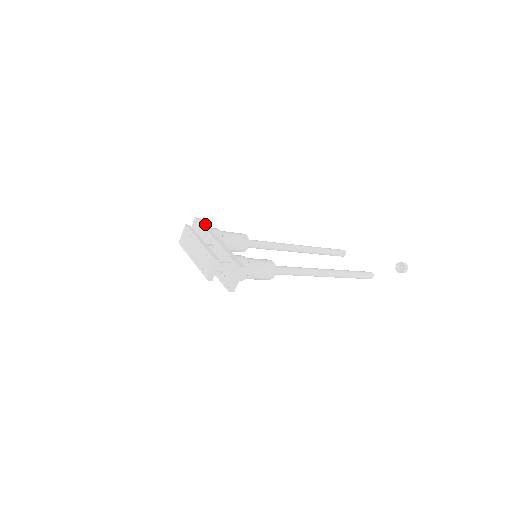
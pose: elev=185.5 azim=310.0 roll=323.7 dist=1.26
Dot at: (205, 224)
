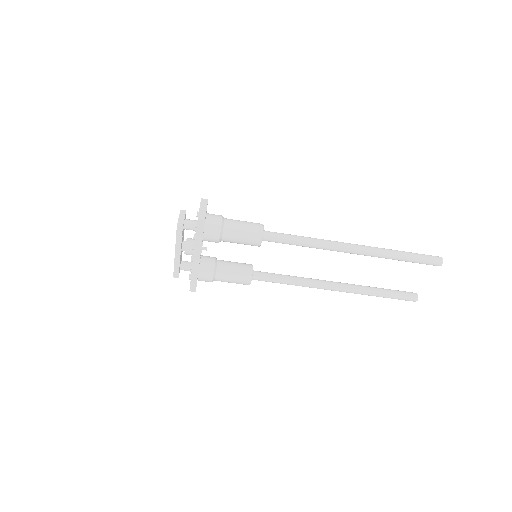
Dot at: occluded
